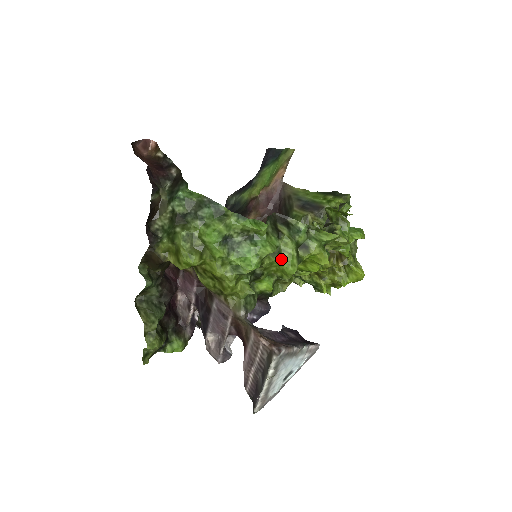
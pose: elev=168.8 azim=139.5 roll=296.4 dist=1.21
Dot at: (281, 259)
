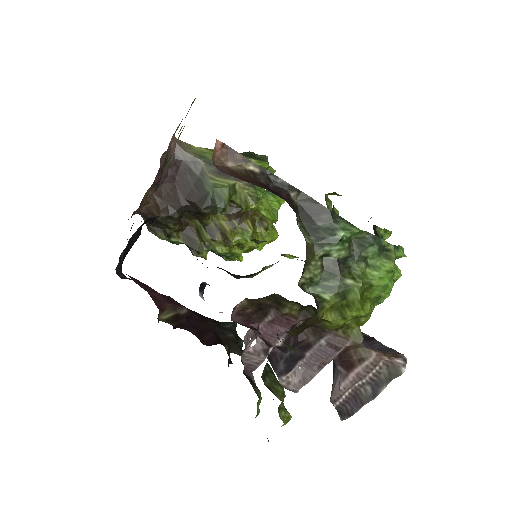
Dot at: occluded
